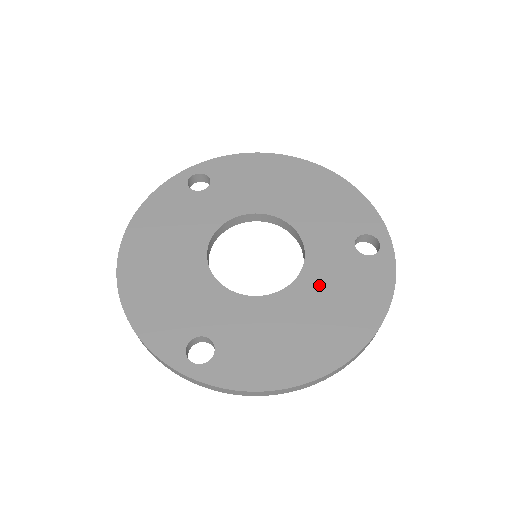
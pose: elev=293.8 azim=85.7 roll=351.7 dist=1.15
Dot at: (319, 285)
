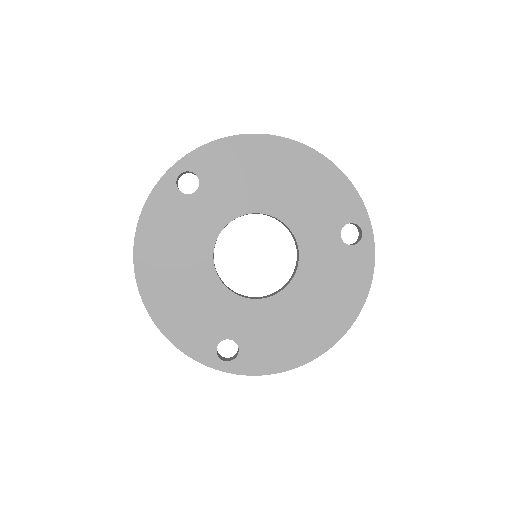
Dot at: (313, 280)
